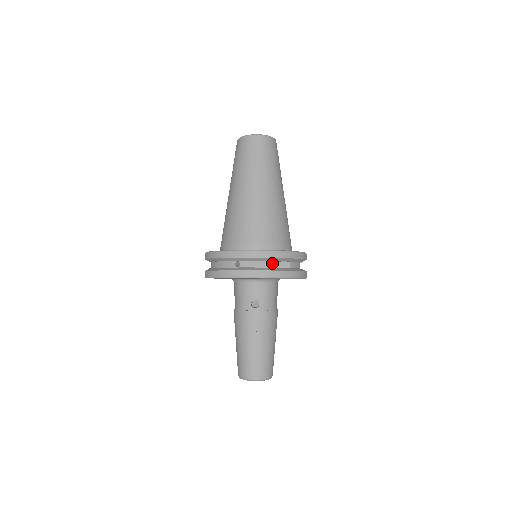
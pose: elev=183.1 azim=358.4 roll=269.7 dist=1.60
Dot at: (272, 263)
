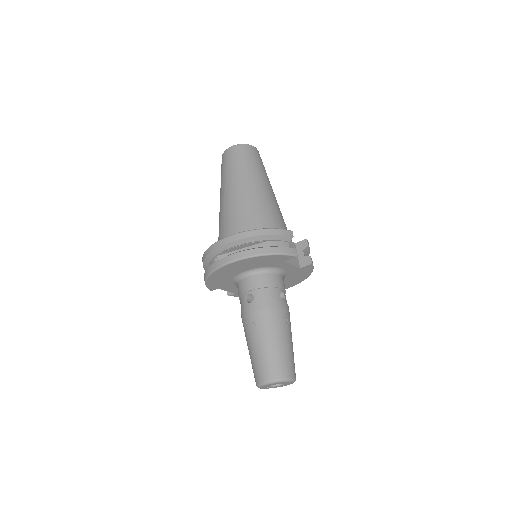
Dot at: (248, 248)
